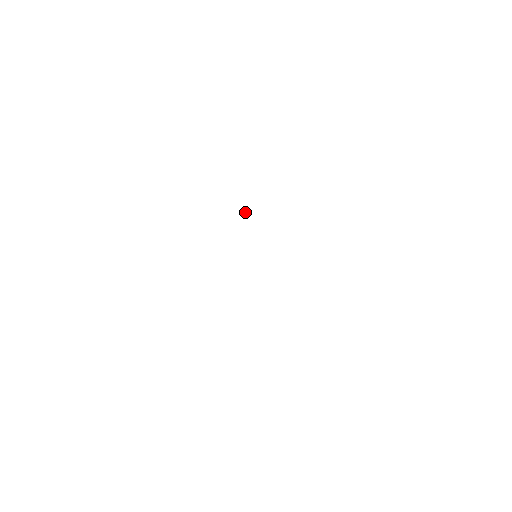
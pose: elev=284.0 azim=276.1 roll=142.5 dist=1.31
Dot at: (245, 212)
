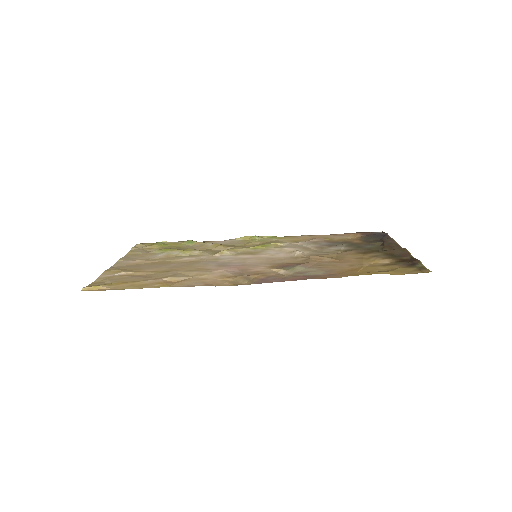
Dot at: (239, 270)
